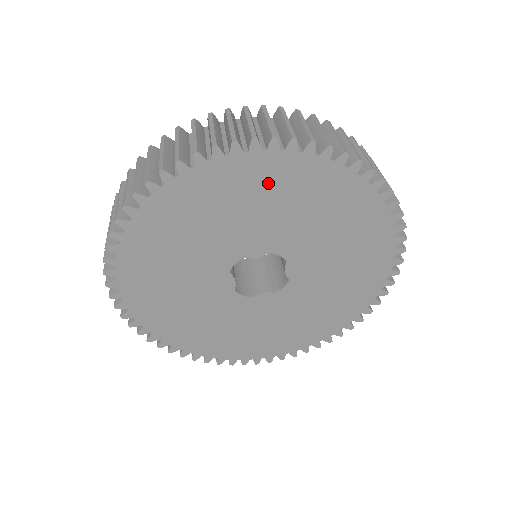
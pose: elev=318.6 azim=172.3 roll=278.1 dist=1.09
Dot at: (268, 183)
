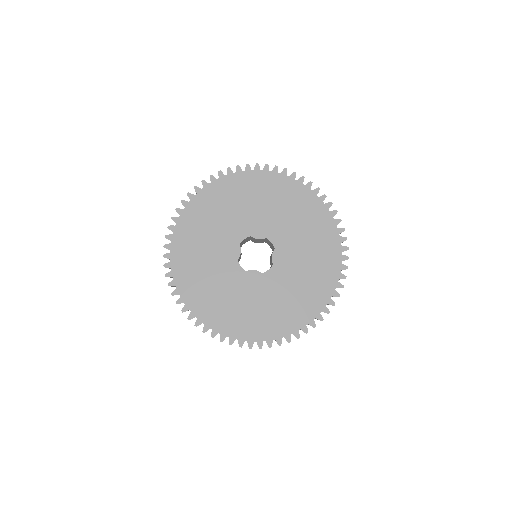
Dot at: (277, 192)
